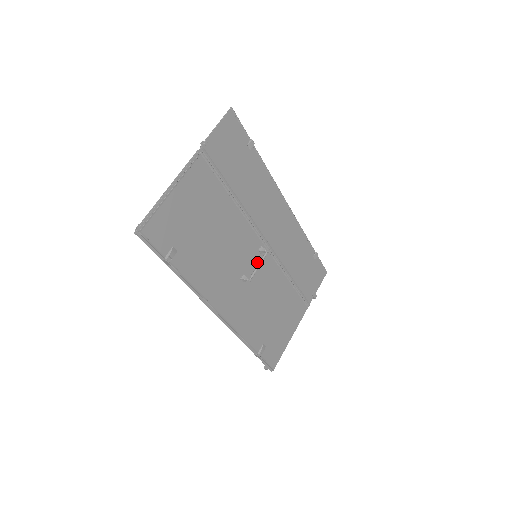
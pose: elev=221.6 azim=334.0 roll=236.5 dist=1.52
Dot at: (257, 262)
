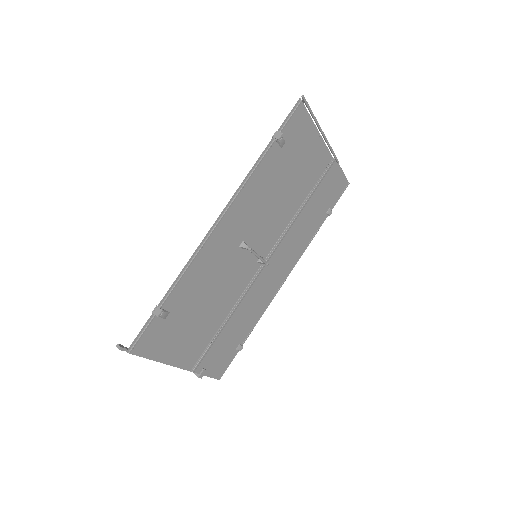
Dot at: (251, 260)
